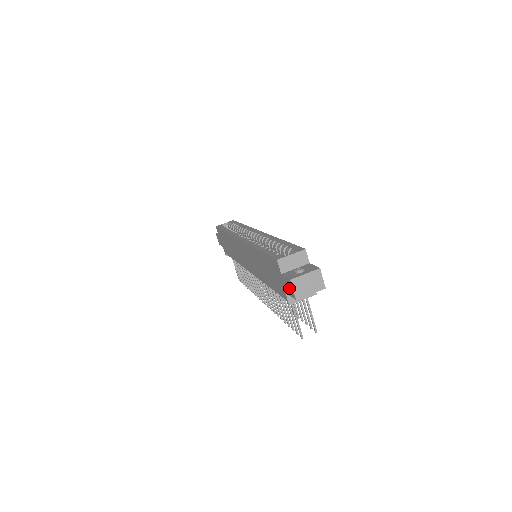
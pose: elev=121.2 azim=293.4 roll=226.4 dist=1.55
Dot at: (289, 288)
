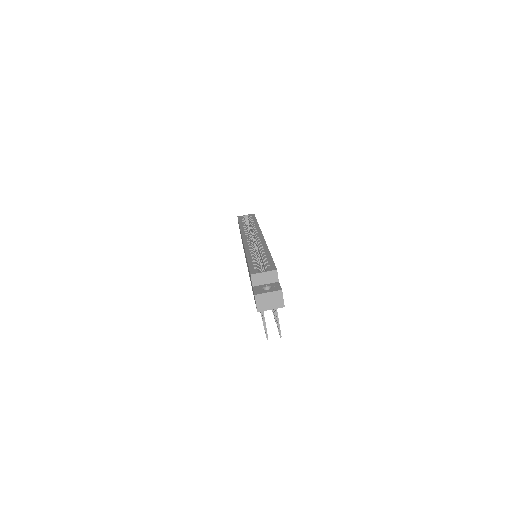
Dot at: occluded
